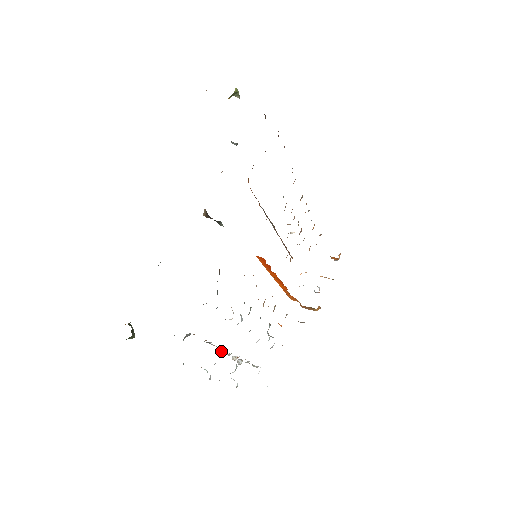
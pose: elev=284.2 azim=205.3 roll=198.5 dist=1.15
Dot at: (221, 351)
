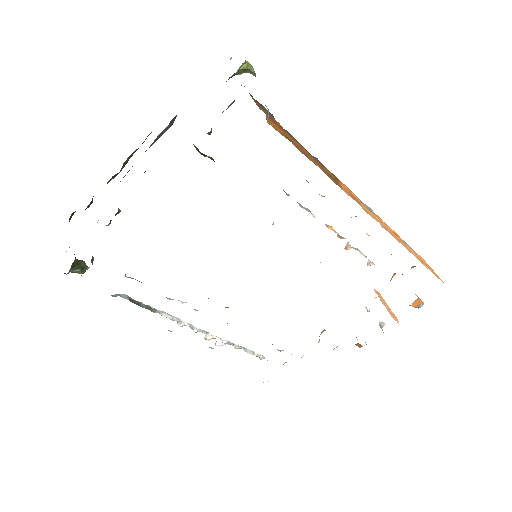
Dot at: (182, 324)
